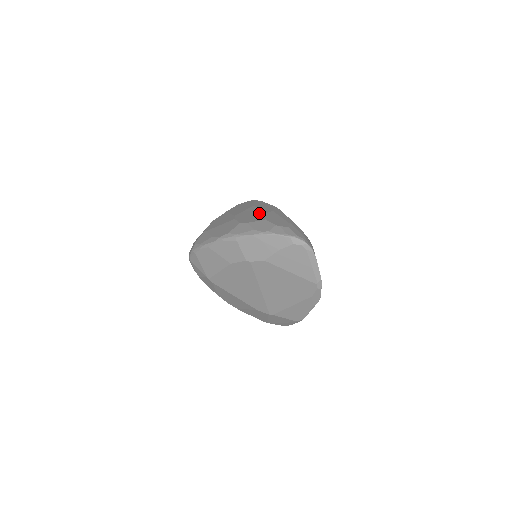
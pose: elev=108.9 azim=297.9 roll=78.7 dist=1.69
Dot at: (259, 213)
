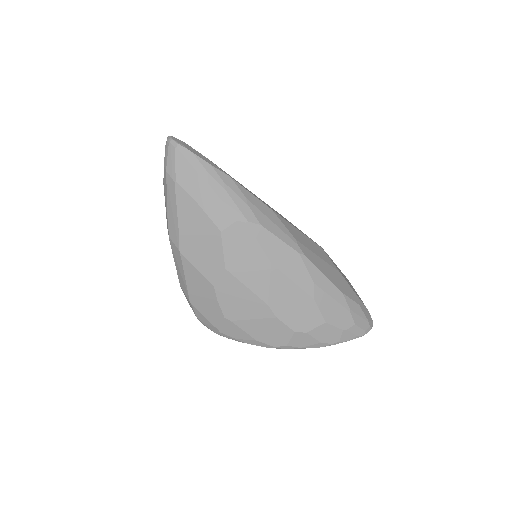
Dot at: (303, 300)
